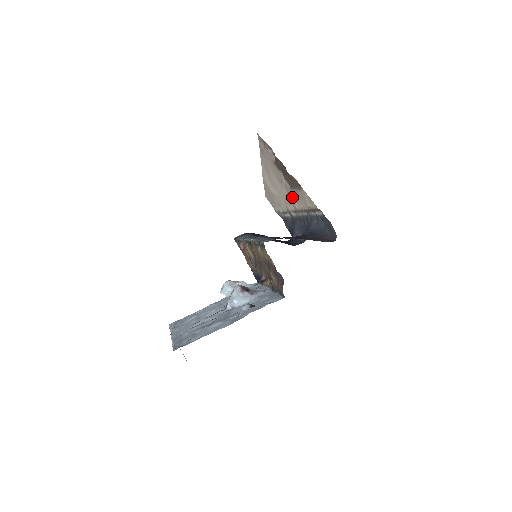
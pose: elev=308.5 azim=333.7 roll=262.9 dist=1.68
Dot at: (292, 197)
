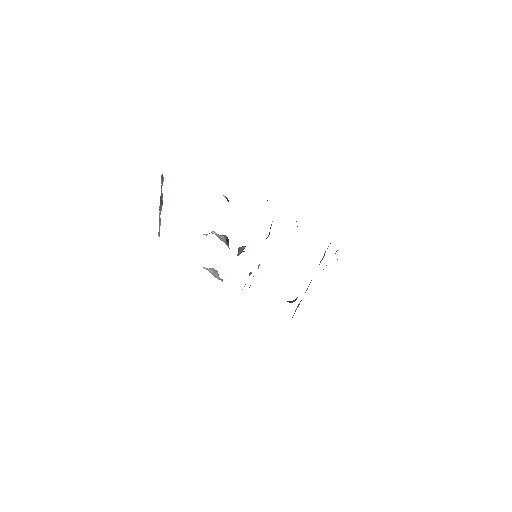
Dot at: occluded
